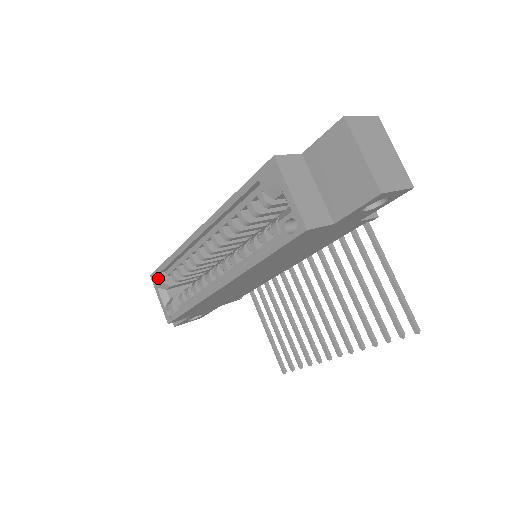
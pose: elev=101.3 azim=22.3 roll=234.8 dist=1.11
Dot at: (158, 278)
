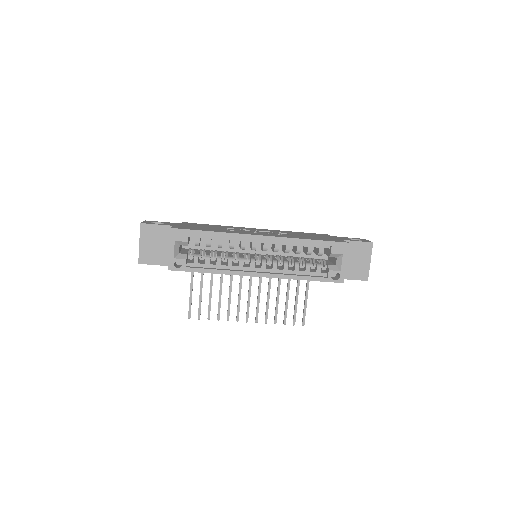
Dot at: (183, 236)
